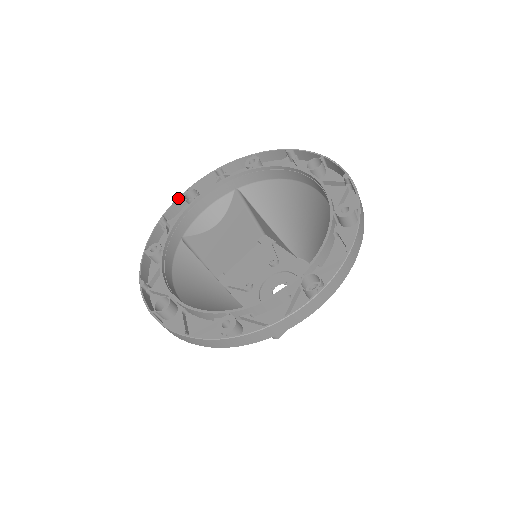
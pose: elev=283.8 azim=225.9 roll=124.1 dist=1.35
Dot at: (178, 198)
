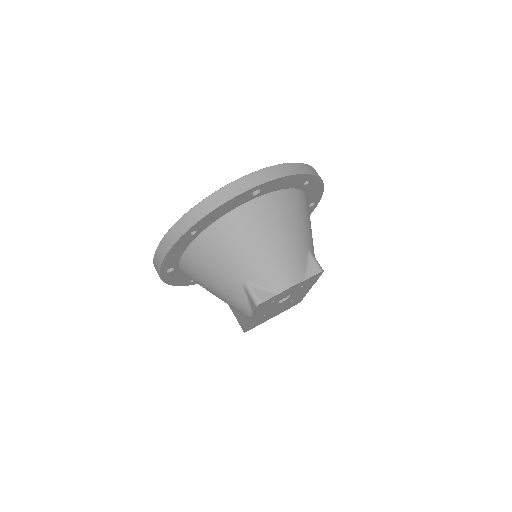
Dot at: occluded
